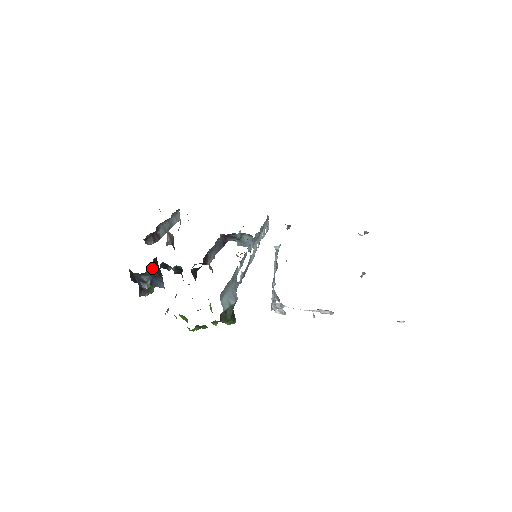
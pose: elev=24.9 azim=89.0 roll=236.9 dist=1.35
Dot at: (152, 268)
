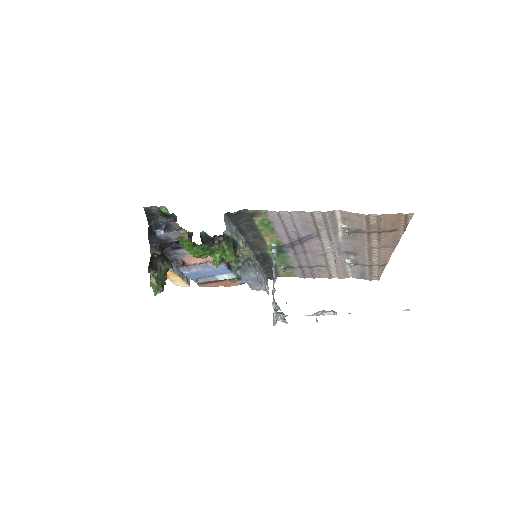
Dot at: (164, 256)
